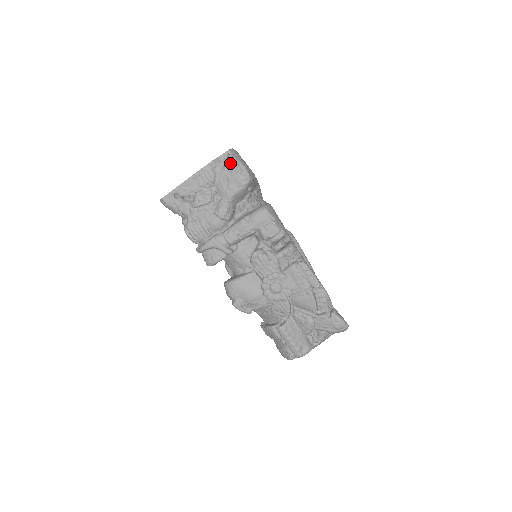
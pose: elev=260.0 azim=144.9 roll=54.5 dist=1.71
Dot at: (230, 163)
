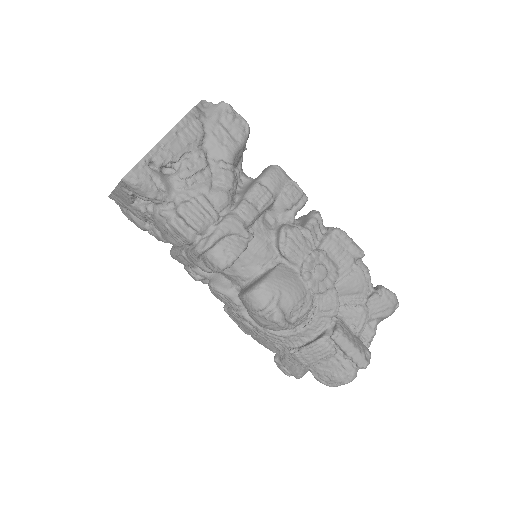
Dot at: (218, 109)
